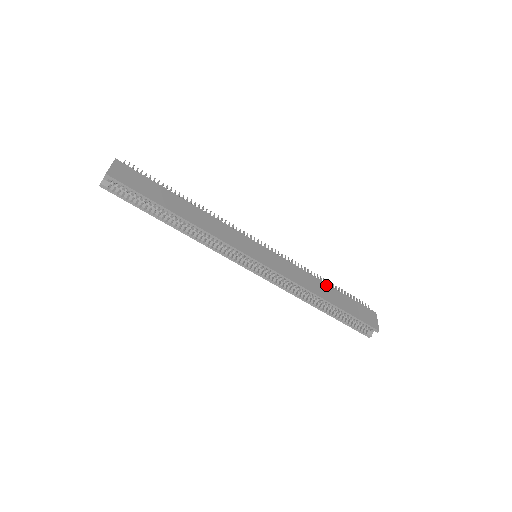
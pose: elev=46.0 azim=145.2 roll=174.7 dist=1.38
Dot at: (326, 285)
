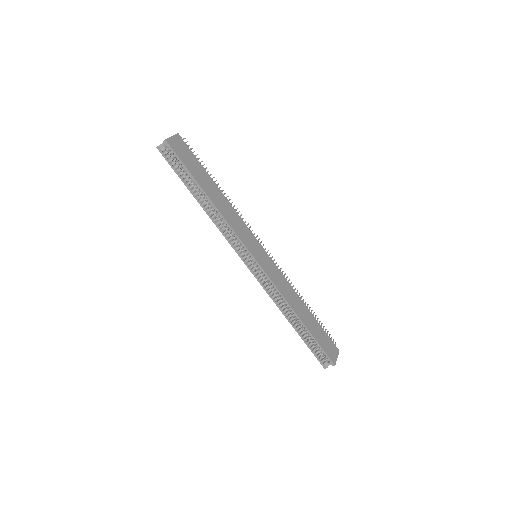
Dot at: (305, 307)
